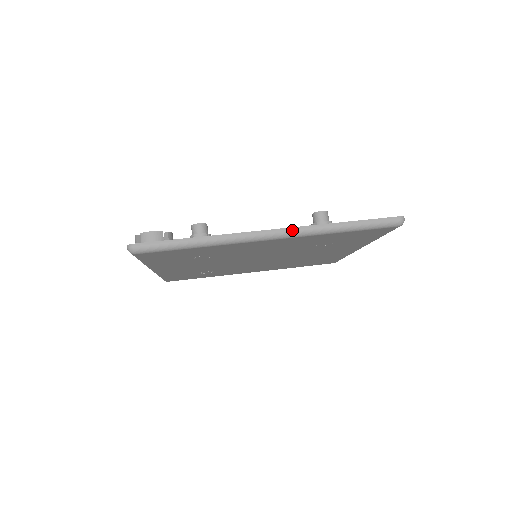
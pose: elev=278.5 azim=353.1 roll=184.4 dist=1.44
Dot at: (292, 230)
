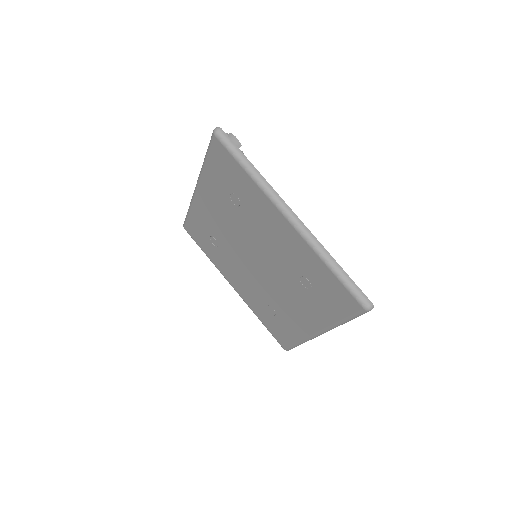
Dot at: (305, 228)
